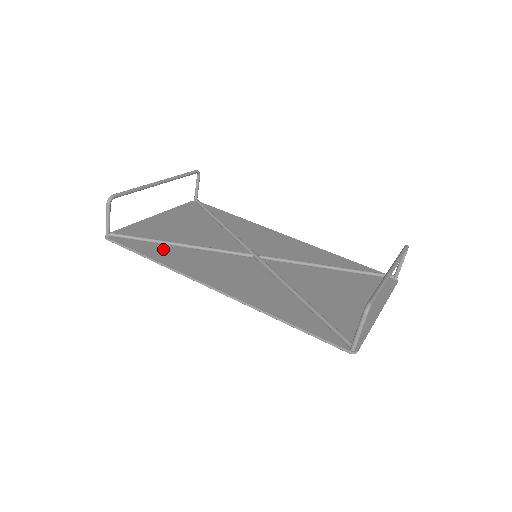
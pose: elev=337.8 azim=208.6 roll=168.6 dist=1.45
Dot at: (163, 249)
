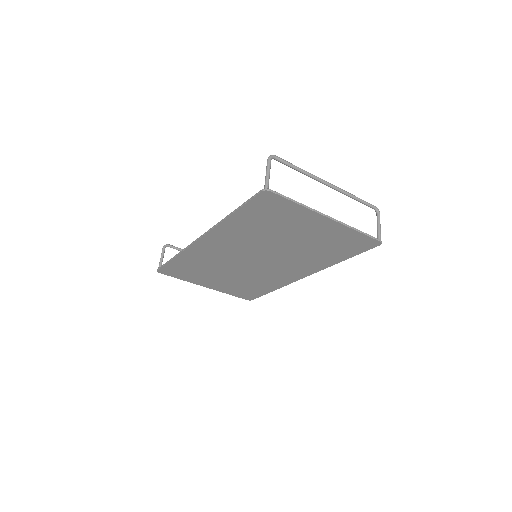
Dot at: (189, 262)
